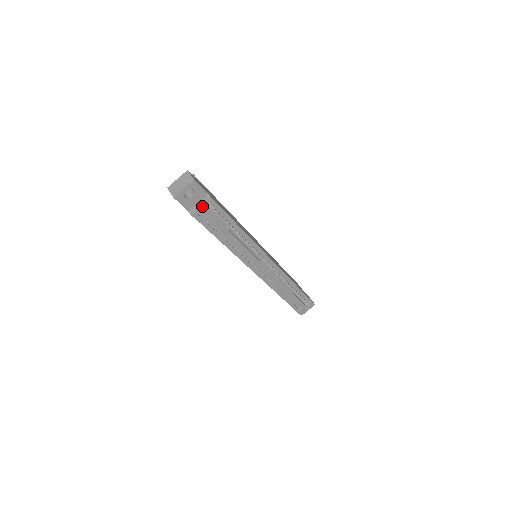
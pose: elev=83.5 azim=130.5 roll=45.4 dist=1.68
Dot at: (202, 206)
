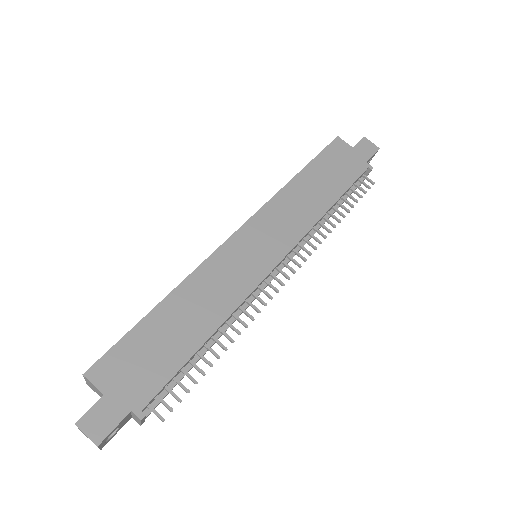
Dot at: (141, 422)
